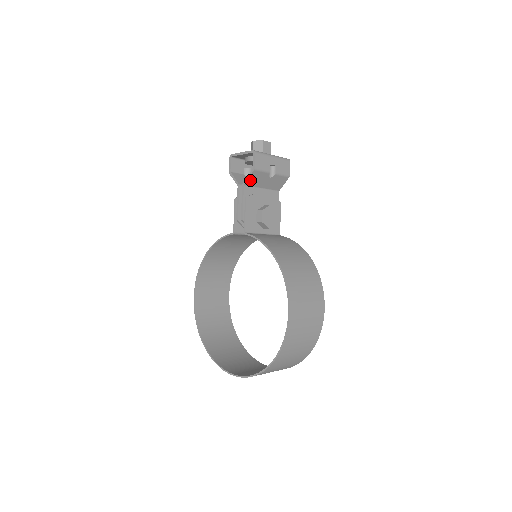
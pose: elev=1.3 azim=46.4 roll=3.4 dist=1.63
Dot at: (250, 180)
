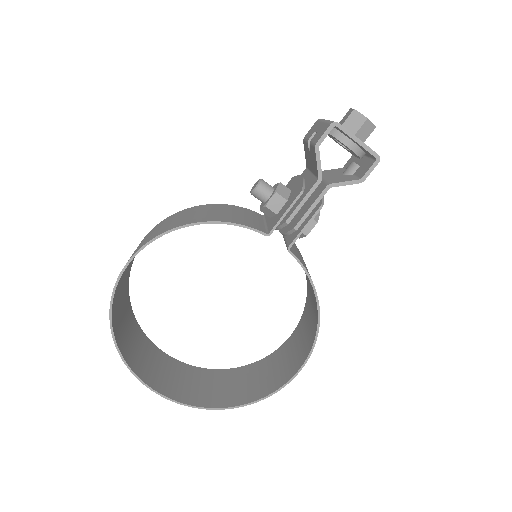
Dot at: (340, 184)
